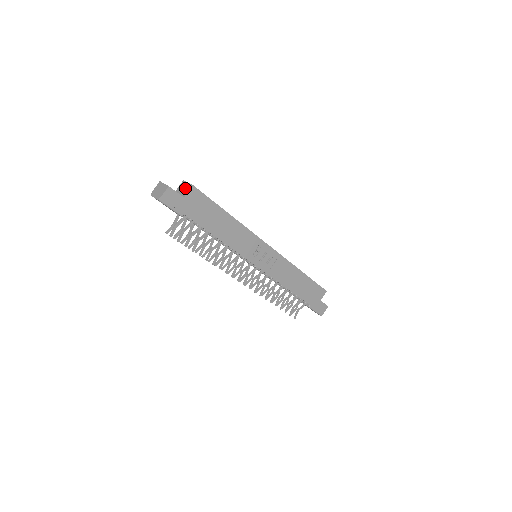
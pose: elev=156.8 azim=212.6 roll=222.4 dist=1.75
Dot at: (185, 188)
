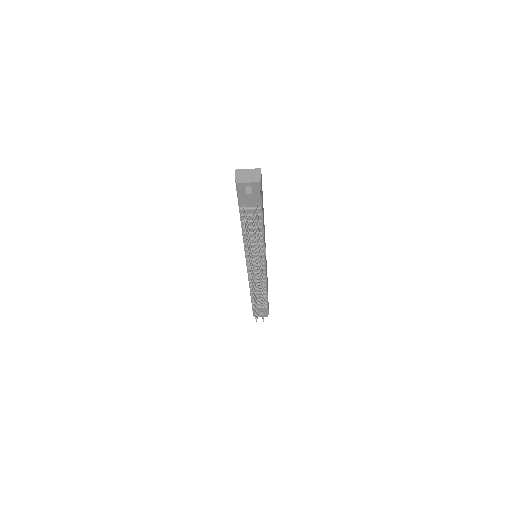
Dot at: occluded
